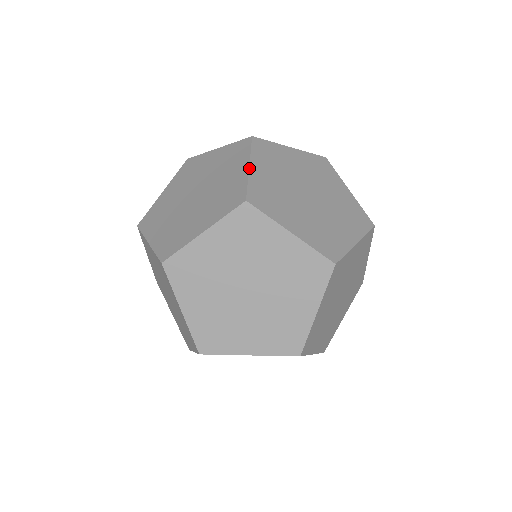
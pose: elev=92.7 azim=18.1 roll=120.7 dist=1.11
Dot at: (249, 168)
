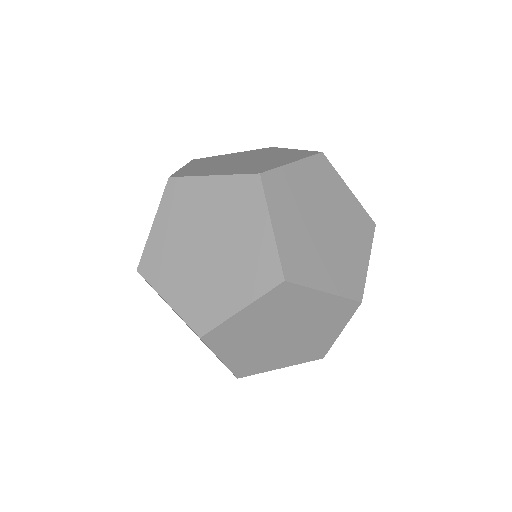
Dot at: (291, 163)
